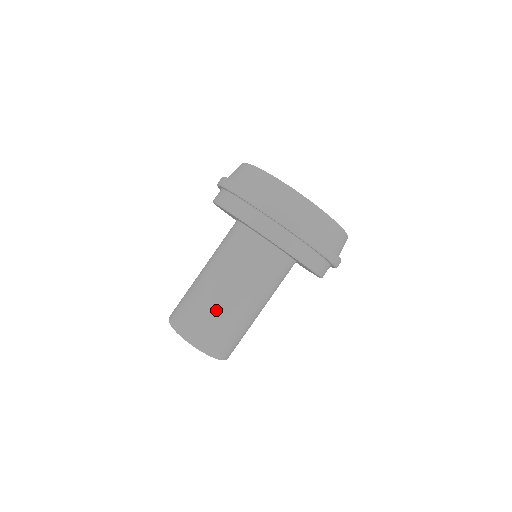
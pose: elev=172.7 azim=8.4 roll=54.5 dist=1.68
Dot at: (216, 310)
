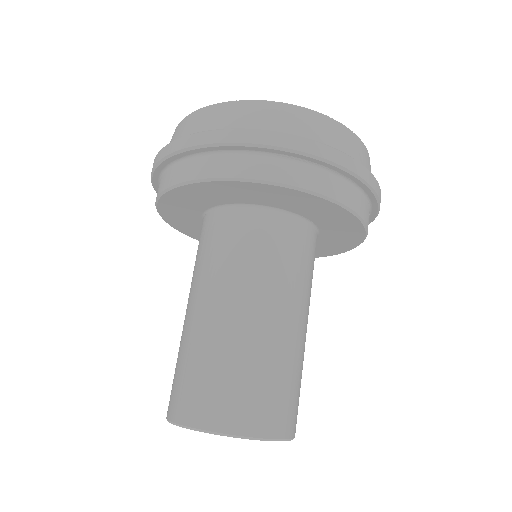
Dot at: (280, 359)
